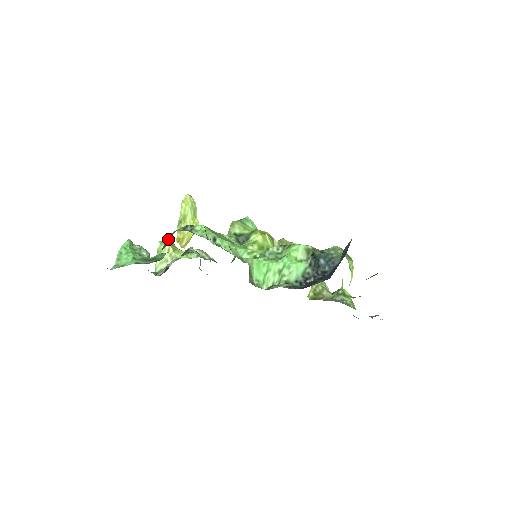
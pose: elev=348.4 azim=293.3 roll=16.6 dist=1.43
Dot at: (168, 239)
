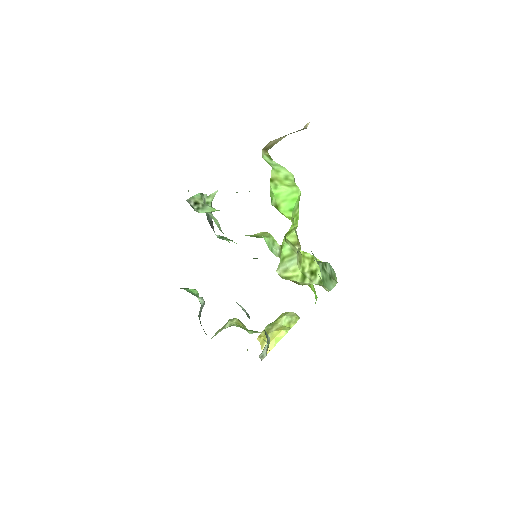
Dot at: occluded
